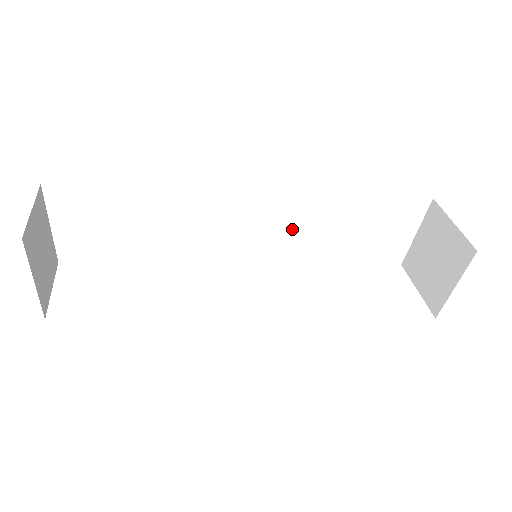
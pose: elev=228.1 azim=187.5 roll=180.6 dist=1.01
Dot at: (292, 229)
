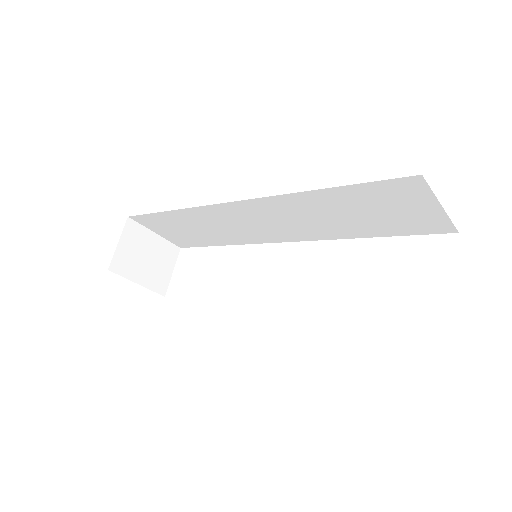
Dot at: (297, 218)
